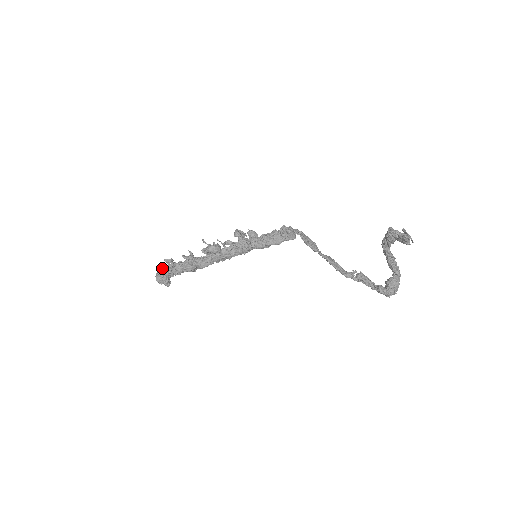
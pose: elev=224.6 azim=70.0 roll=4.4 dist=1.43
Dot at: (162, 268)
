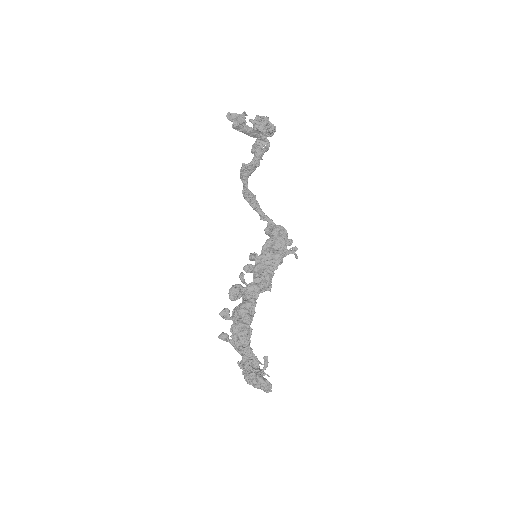
Dot at: (241, 364)
